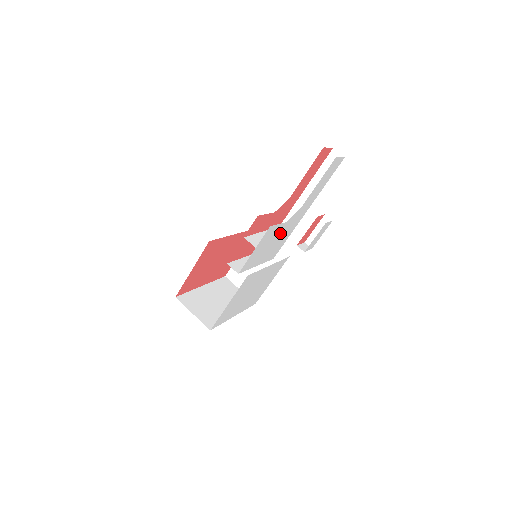
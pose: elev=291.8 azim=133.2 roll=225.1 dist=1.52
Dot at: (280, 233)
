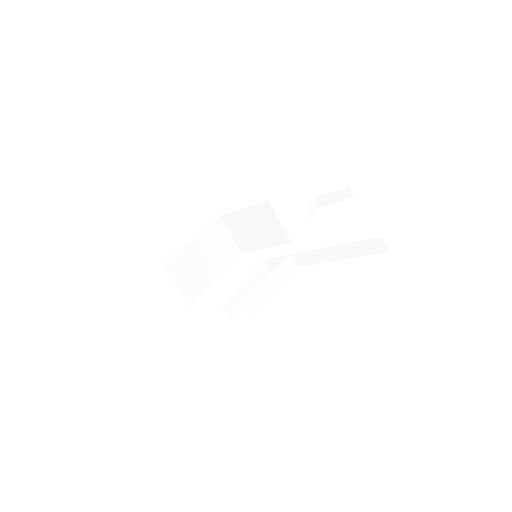
Dot at: occluded
